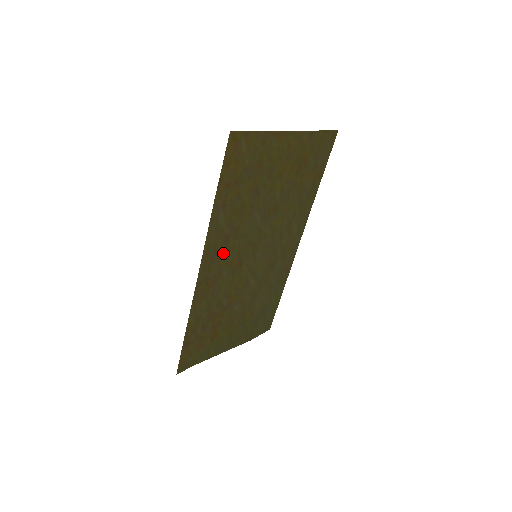
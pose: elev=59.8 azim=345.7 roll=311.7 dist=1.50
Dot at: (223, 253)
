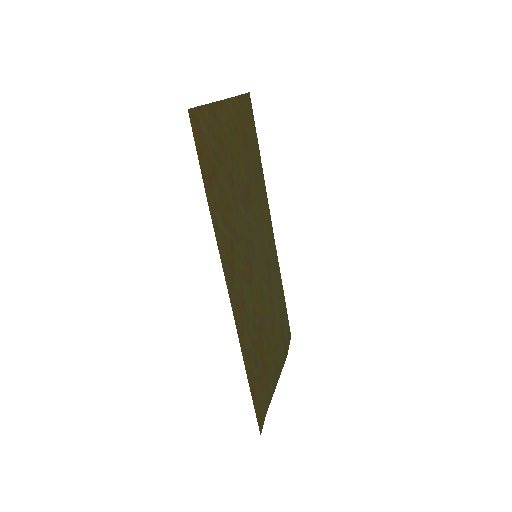
Dot at: (235, 264)
